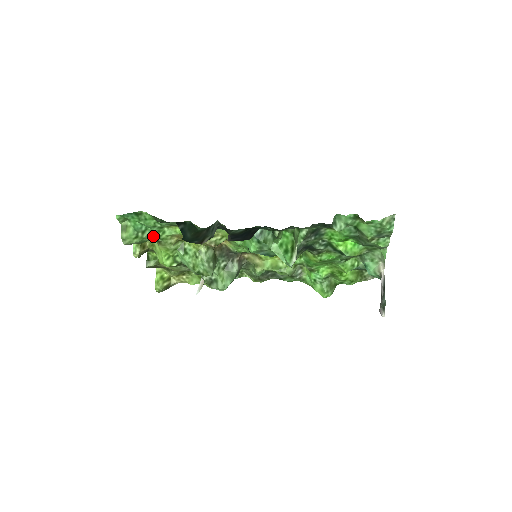
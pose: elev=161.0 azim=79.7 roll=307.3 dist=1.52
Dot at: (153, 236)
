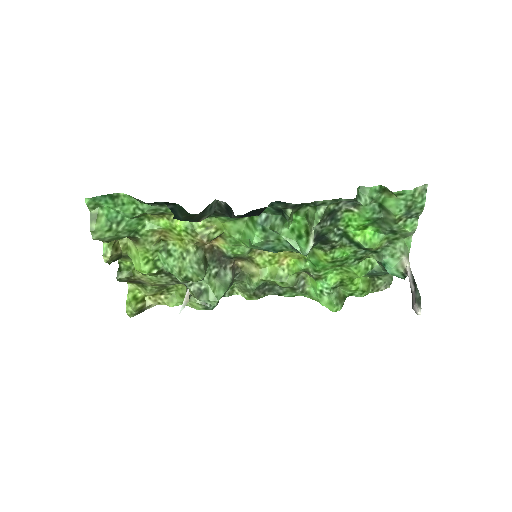
Dot at: (130, 230)
